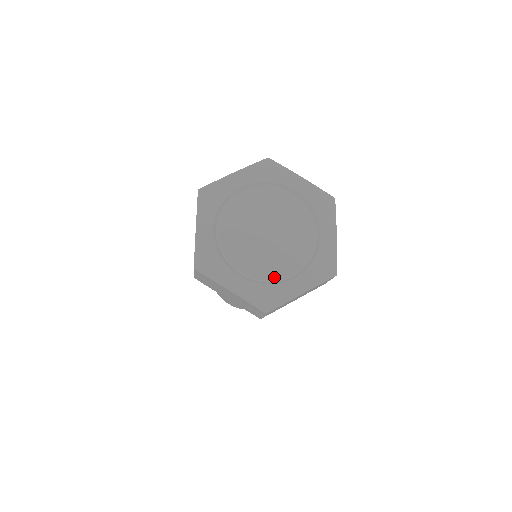
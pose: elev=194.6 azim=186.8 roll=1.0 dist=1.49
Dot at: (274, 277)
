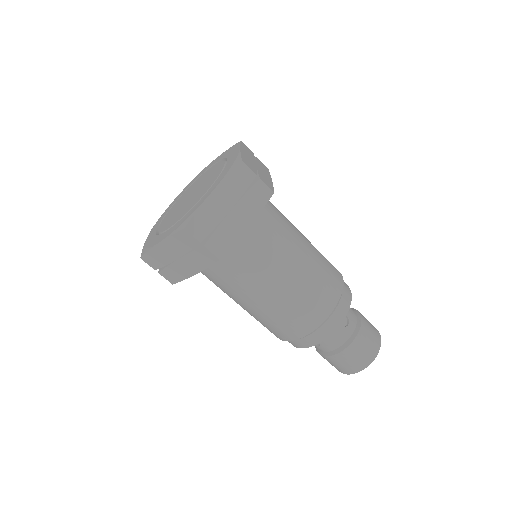
Dot at: (191, 207)
